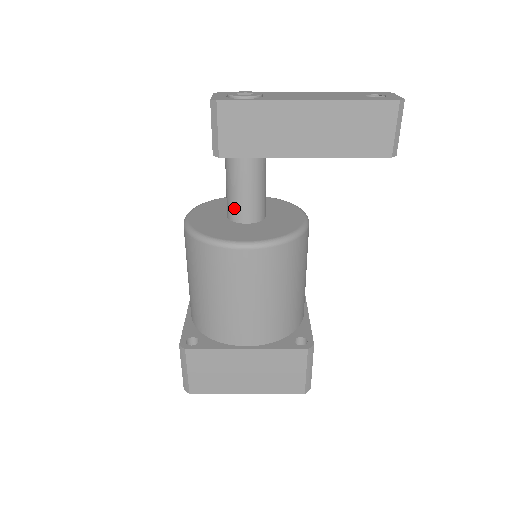
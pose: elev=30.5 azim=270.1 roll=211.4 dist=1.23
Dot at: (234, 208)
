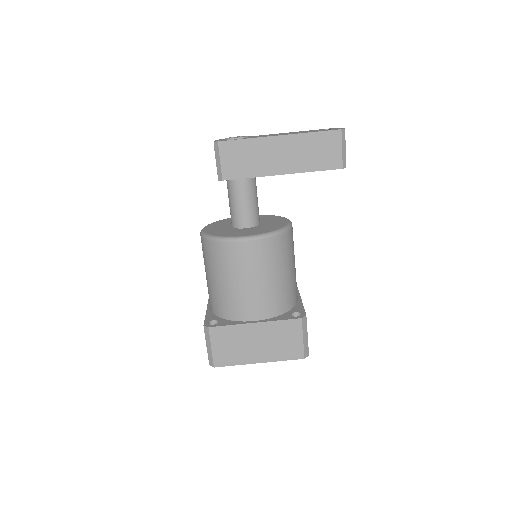
Dot at: (236, 218)
